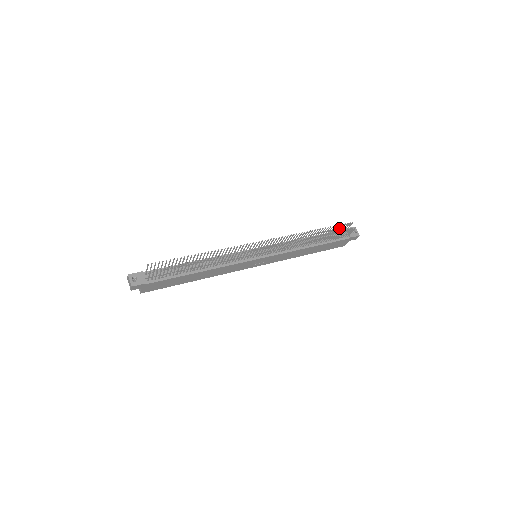
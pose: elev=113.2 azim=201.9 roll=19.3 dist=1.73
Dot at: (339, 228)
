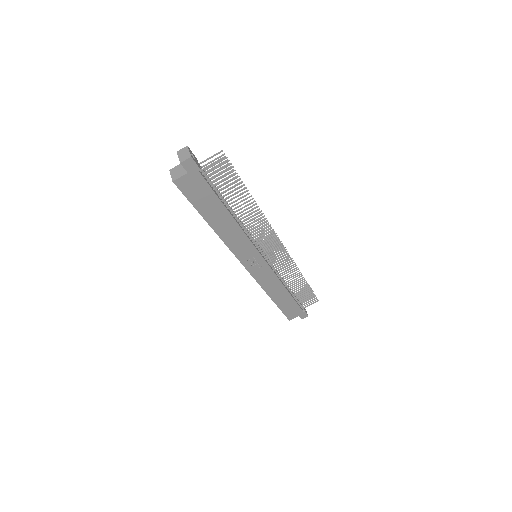
Dot at: (305, 293)
